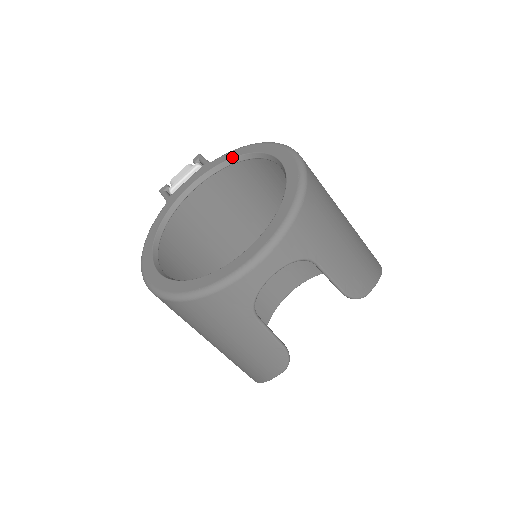
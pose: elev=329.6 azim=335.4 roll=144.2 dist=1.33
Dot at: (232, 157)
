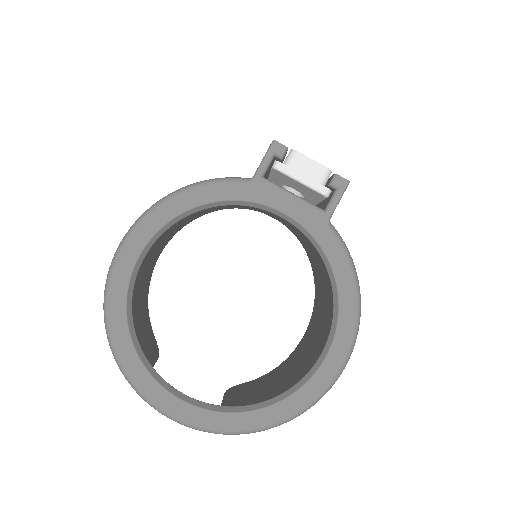
Dot at: (334, 269)
